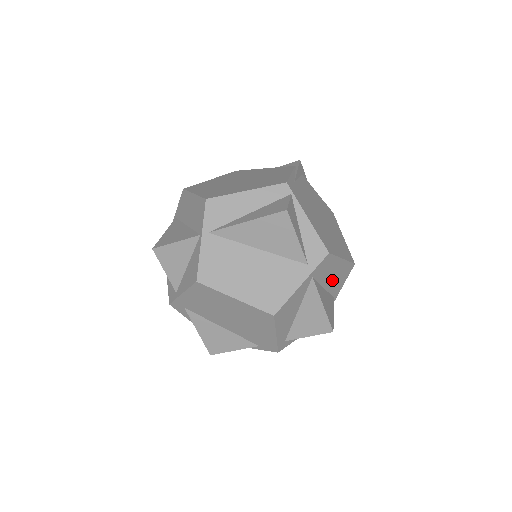
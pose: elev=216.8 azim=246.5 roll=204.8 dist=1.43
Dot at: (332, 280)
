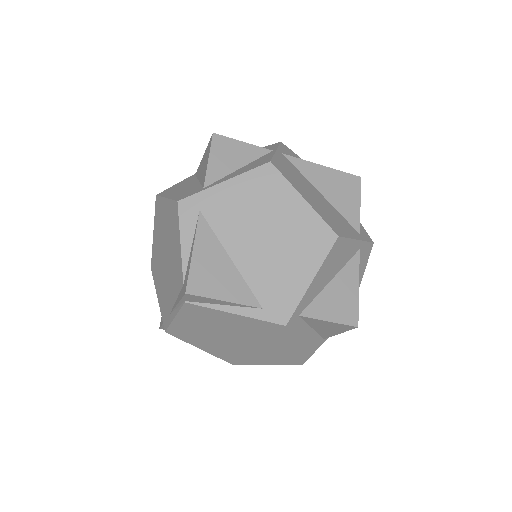
Dot at: occluded
